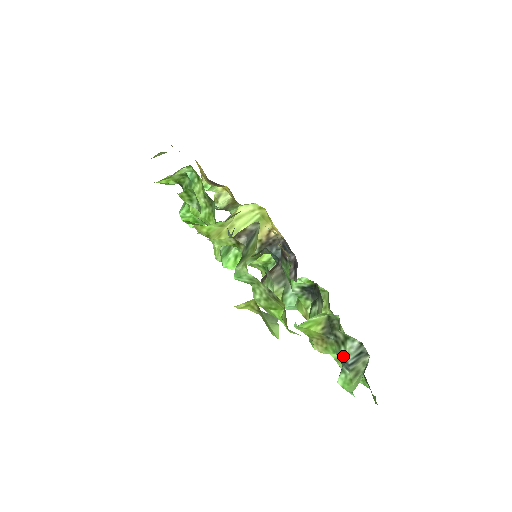
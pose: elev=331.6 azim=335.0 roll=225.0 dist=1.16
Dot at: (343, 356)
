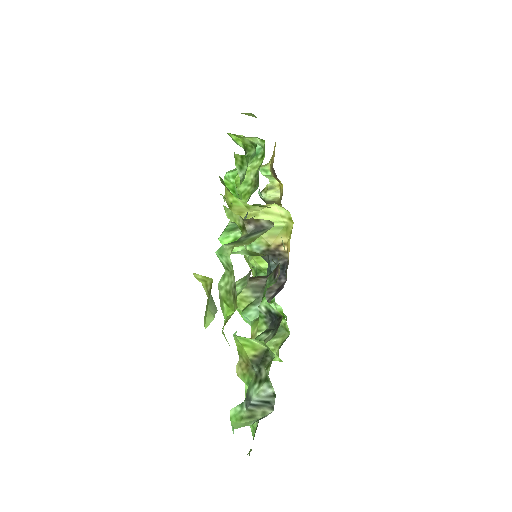
Dot at: (252, 392)
